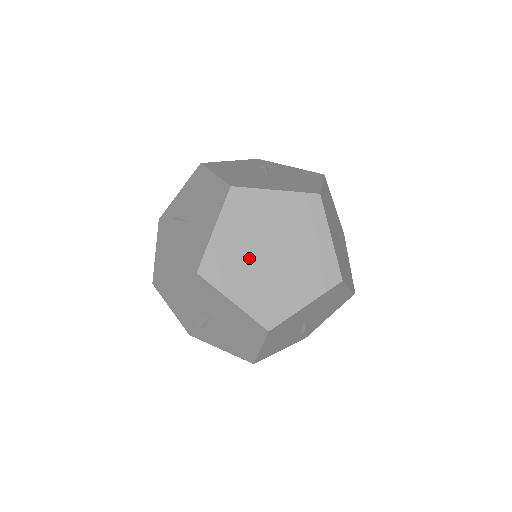
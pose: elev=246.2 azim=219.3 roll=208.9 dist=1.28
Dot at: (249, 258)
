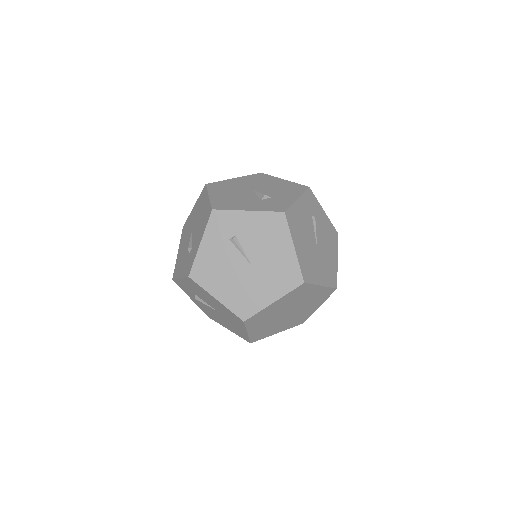
Dot at: (275, 315)
